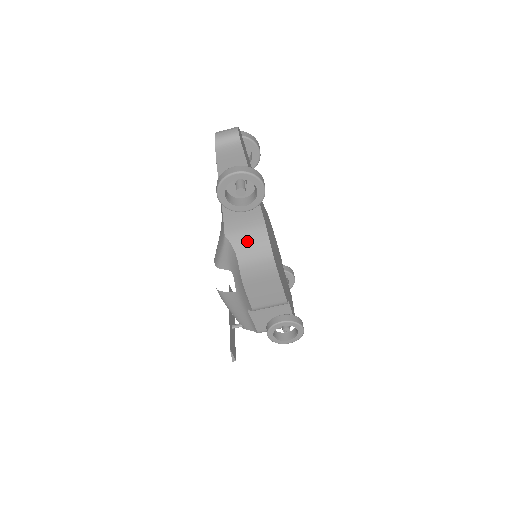
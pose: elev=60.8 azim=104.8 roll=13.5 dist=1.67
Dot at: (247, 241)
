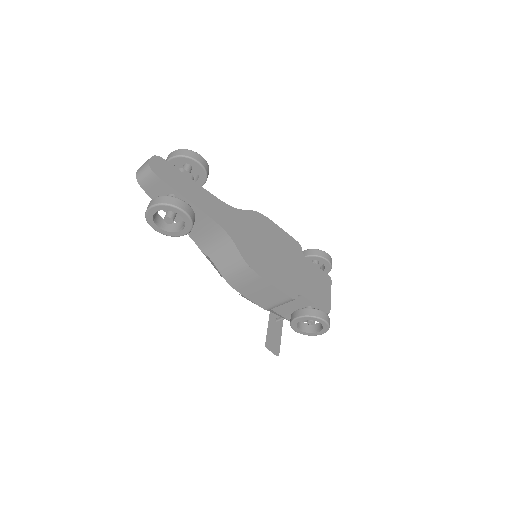
Dot at: (220, 253)
